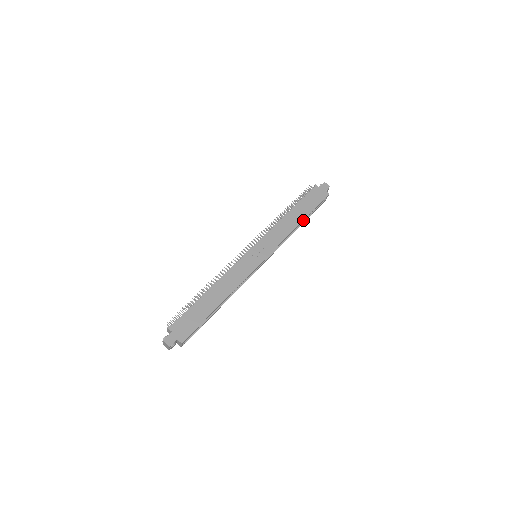
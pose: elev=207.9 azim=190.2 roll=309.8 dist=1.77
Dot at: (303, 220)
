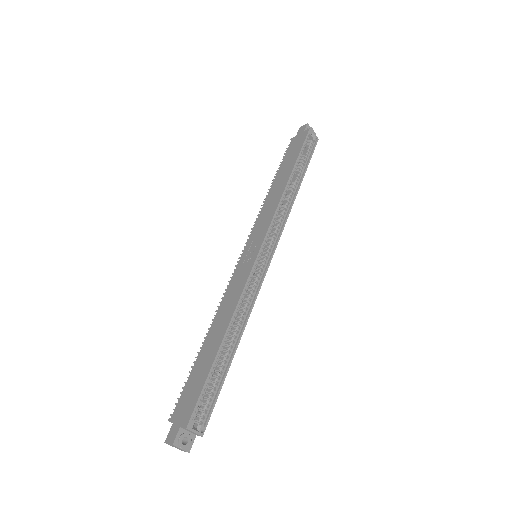
Dot at: (299, 178)
